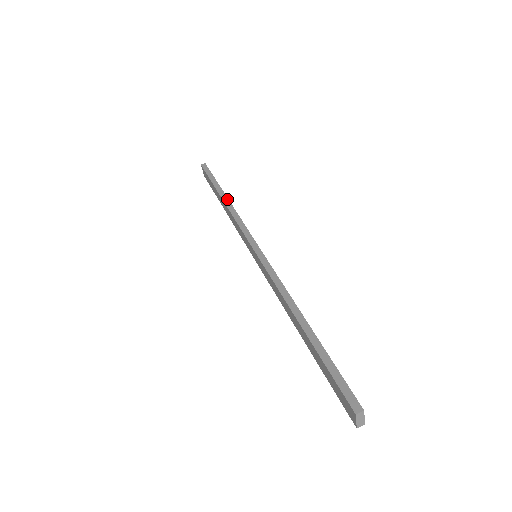
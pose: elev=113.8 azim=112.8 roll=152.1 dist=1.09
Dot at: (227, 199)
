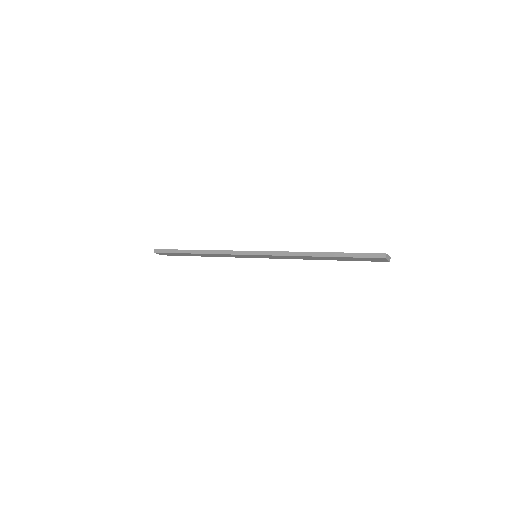
Dot at: (200, 251)
